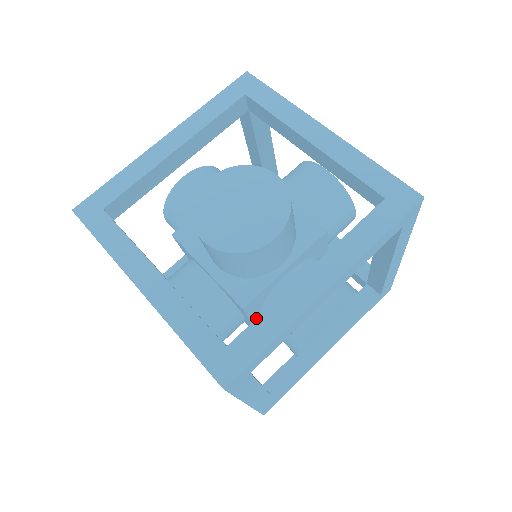
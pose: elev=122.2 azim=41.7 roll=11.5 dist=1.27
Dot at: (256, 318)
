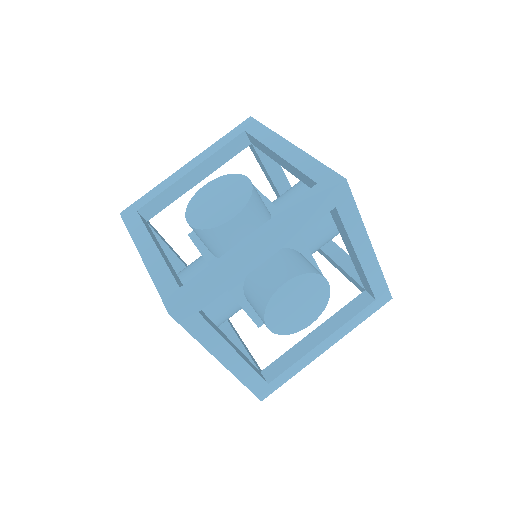
Dot at: (204, 269)
